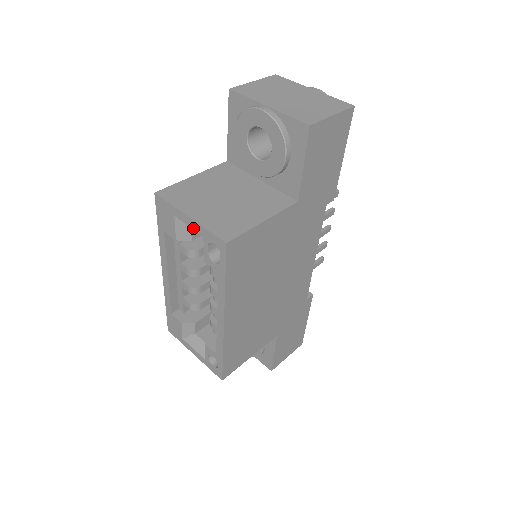
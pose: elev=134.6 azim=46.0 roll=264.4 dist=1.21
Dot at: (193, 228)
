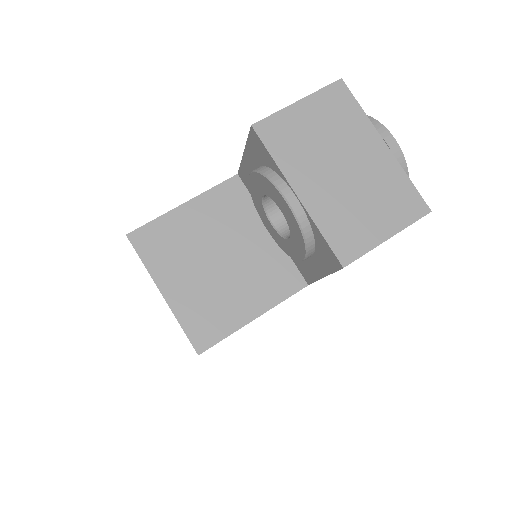
Dot at: occluded
